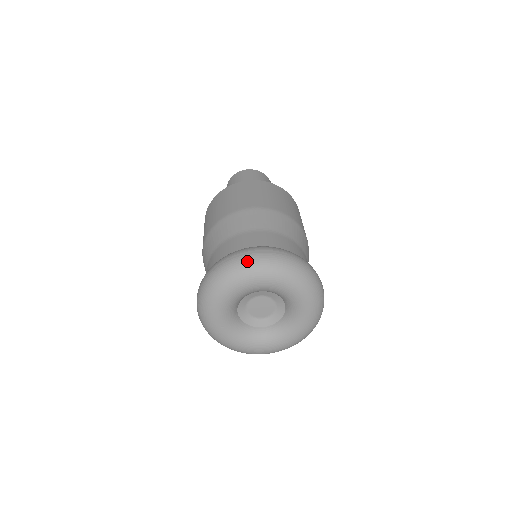
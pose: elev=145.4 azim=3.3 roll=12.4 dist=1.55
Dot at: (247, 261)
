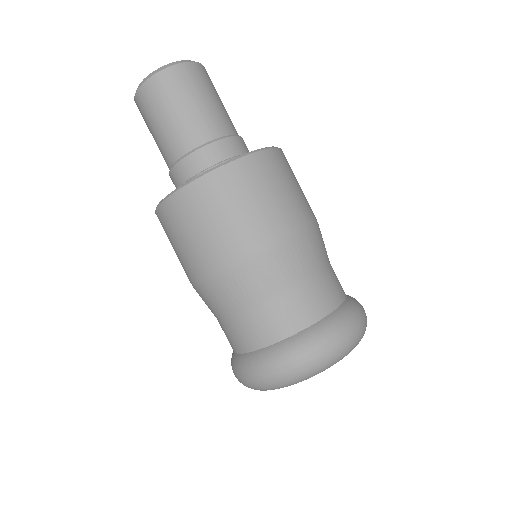
Dot at: (299, 375)
